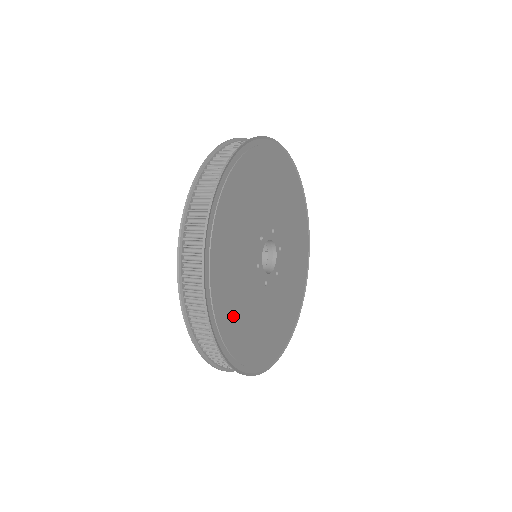
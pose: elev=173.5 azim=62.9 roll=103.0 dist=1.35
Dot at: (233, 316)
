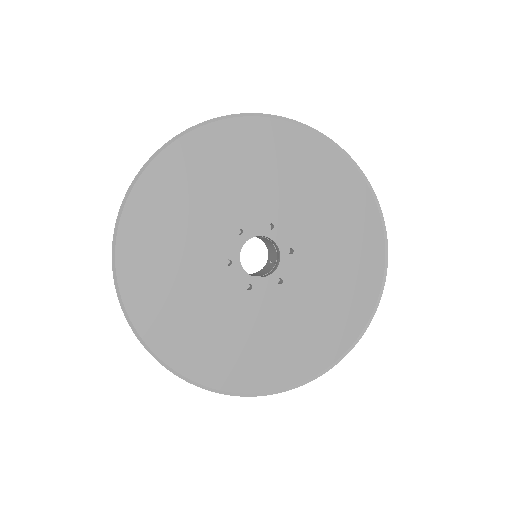
Dot at: (256, 359)
